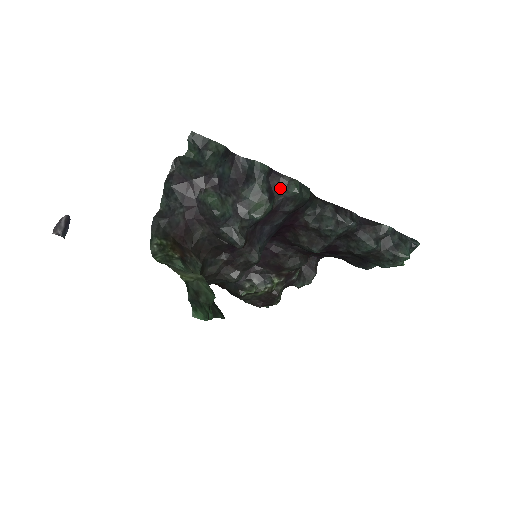
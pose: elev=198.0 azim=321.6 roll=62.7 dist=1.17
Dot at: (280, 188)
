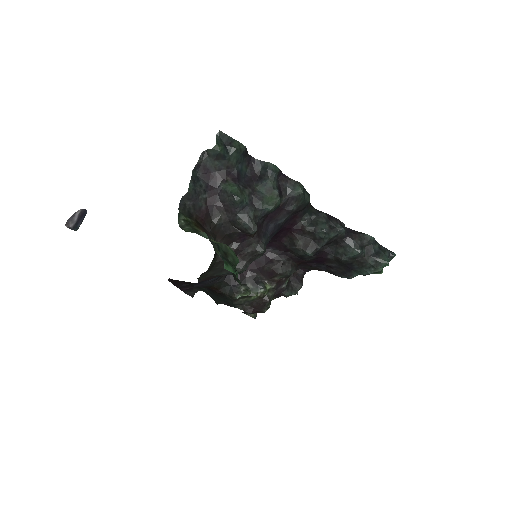
Dot at: (287, 188)
